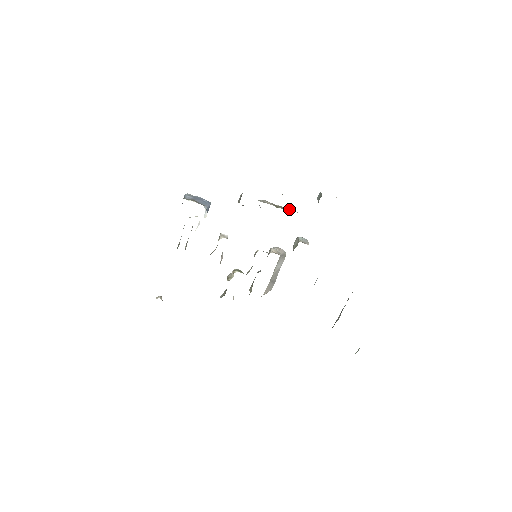
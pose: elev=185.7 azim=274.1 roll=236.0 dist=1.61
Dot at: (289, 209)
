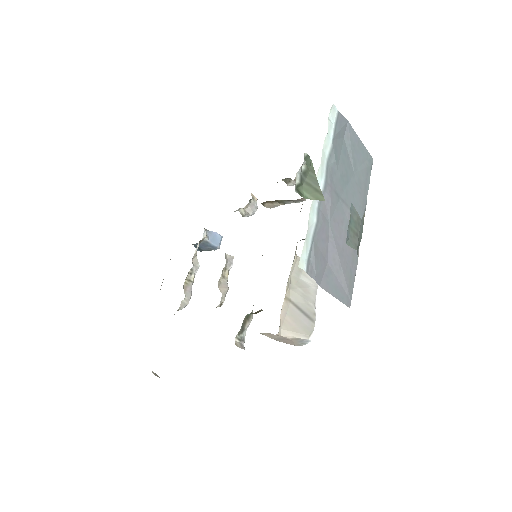
Dot at: occluded
